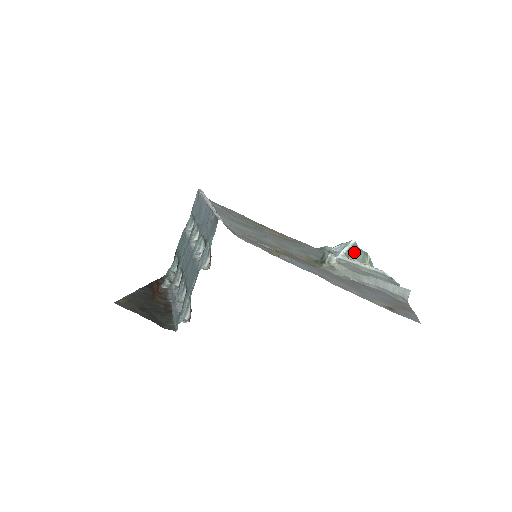
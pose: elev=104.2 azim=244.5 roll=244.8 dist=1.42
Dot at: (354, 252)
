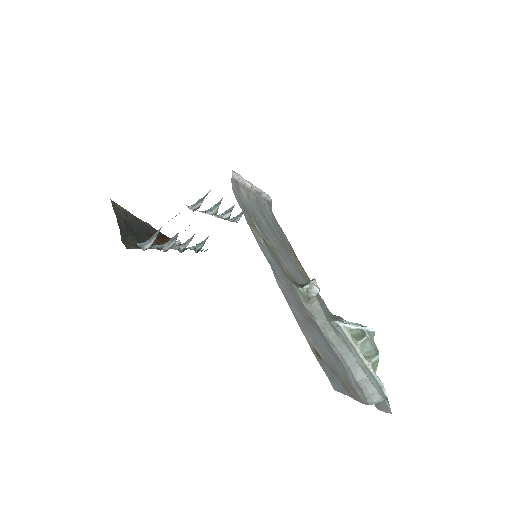
Dot at: (363, 337)
